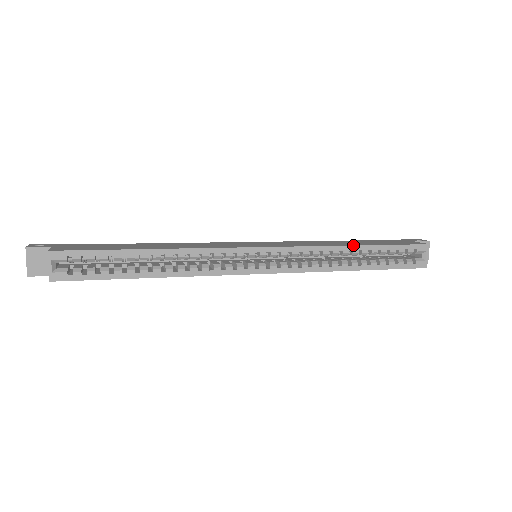
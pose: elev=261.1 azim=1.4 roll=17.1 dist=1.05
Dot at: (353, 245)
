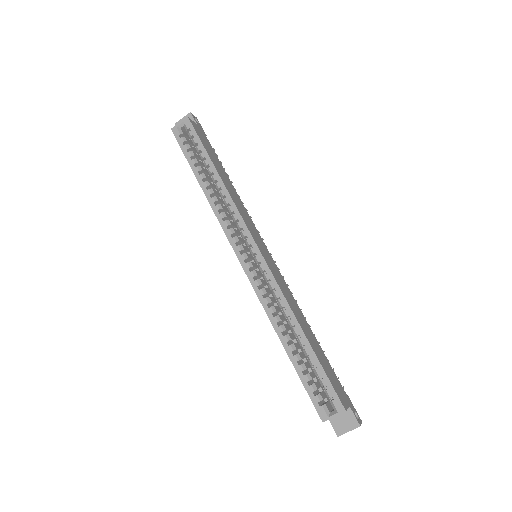
Dot at: (301, 326)
